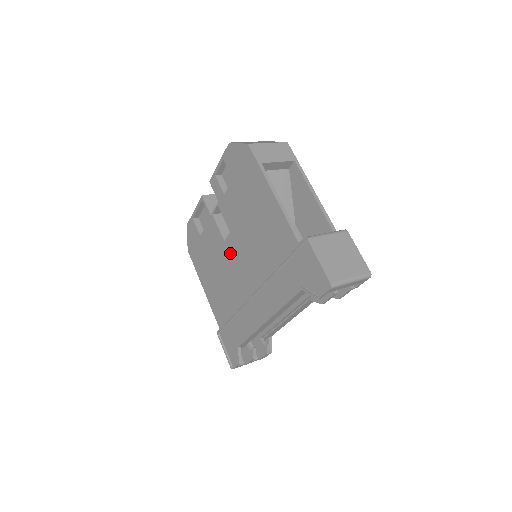
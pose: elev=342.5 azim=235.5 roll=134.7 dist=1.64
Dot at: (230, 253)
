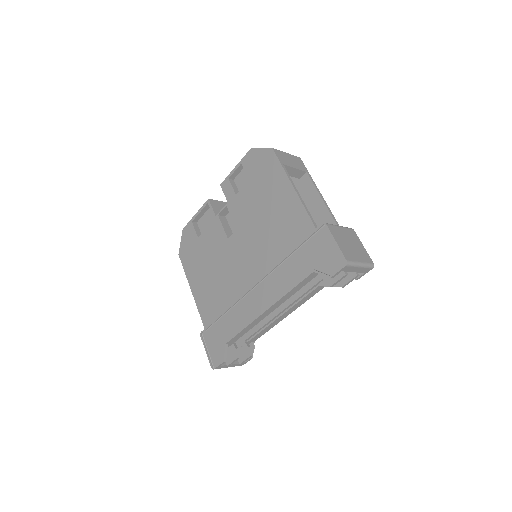
Dot at: (233, 249)
